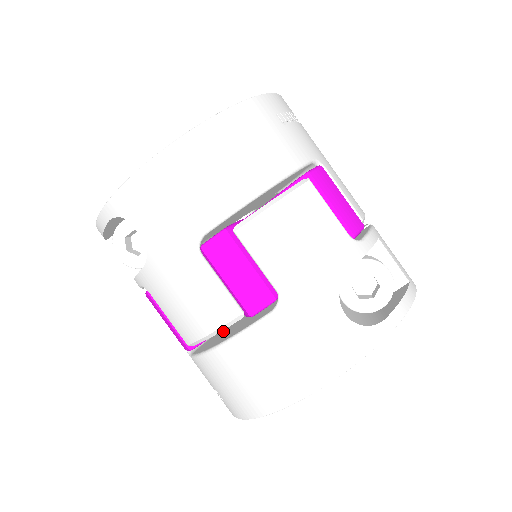
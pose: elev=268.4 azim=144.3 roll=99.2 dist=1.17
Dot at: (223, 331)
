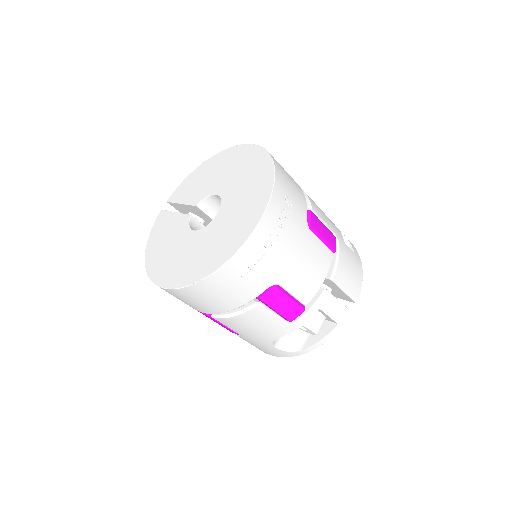
Dot at: occluded
